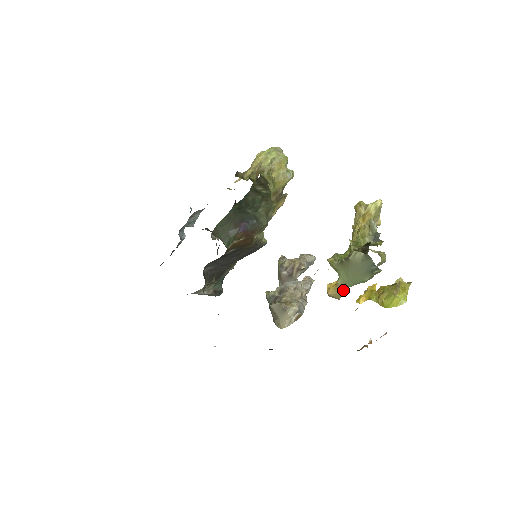
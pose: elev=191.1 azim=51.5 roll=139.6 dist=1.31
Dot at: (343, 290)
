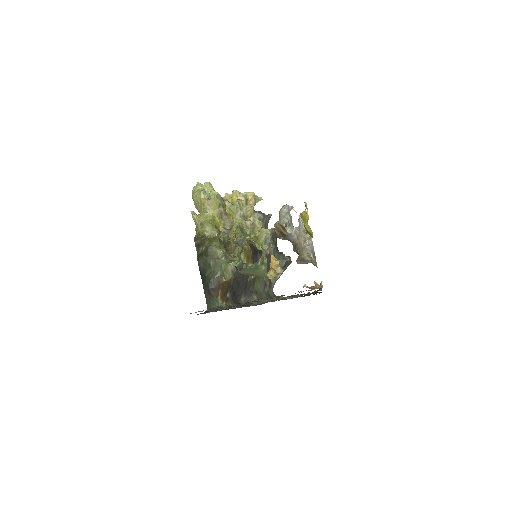
Dot at: occluded
